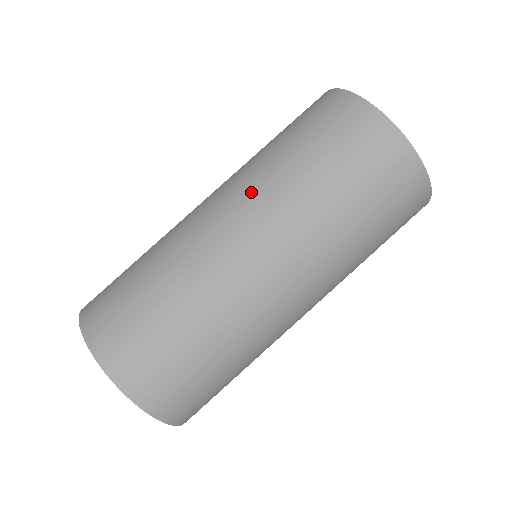
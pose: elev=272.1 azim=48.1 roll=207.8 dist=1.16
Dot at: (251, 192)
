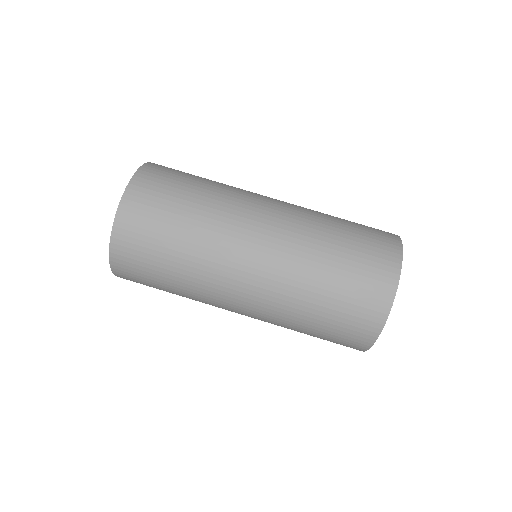
Dot at: (298, 207)
